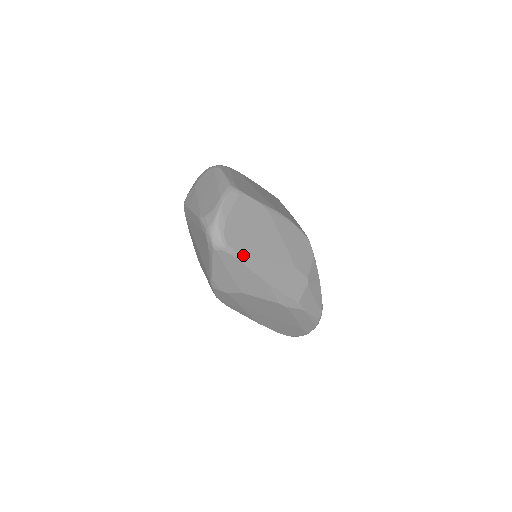
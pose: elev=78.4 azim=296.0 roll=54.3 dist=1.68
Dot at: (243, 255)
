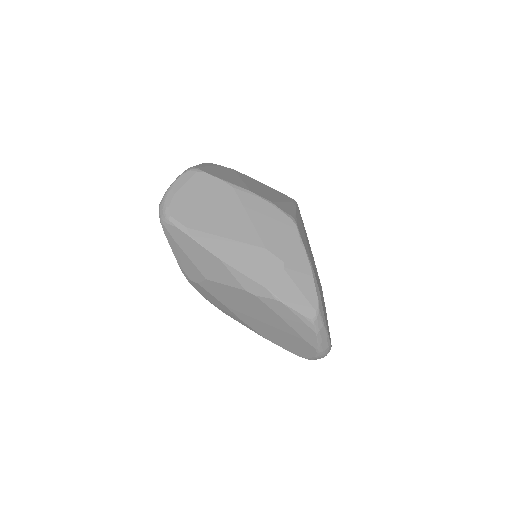
Dot at: (190, 228)
